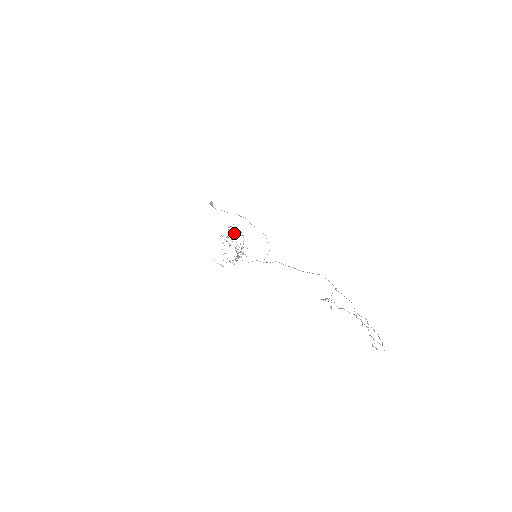
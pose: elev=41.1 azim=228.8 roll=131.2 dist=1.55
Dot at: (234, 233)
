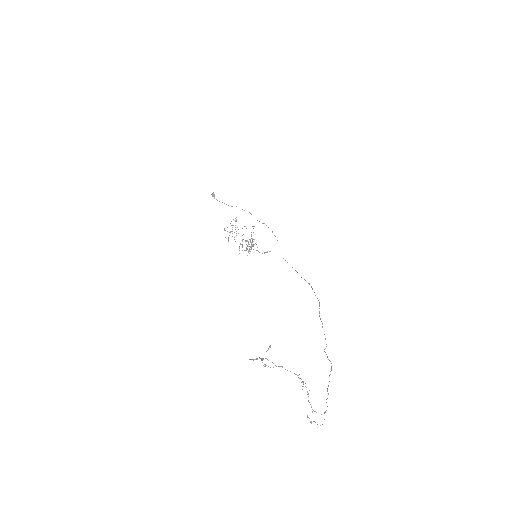
Dot at: (237, 227)
